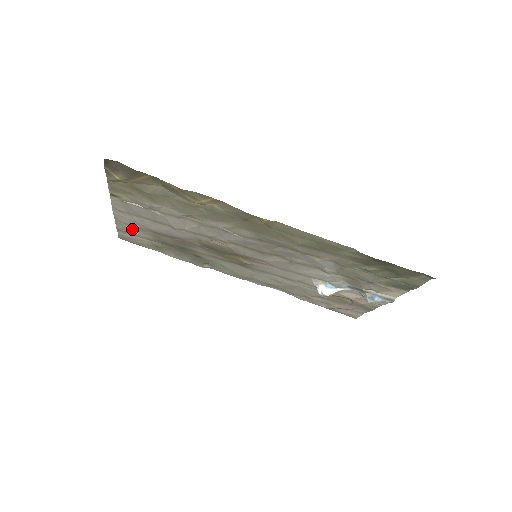
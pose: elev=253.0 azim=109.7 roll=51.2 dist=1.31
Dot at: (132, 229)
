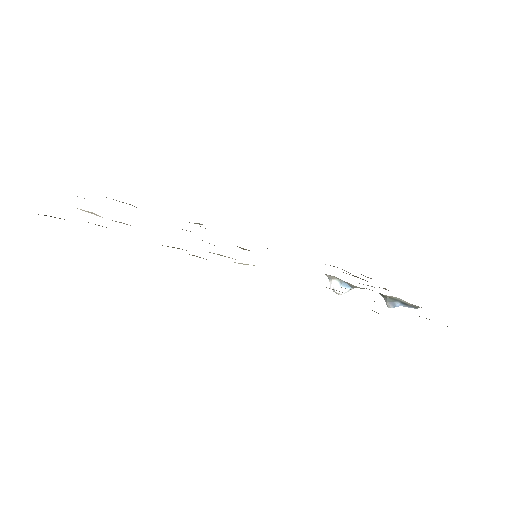
Dot at: occluded
